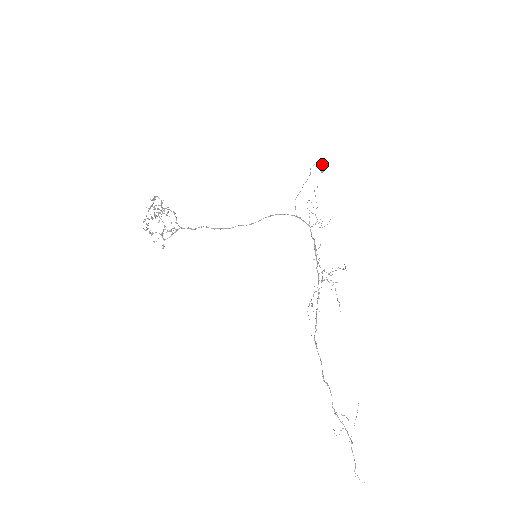
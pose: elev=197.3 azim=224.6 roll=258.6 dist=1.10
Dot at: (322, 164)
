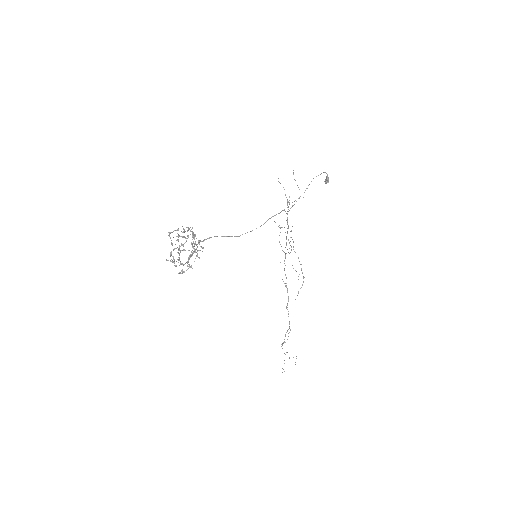
Dot at: (327, 175)
